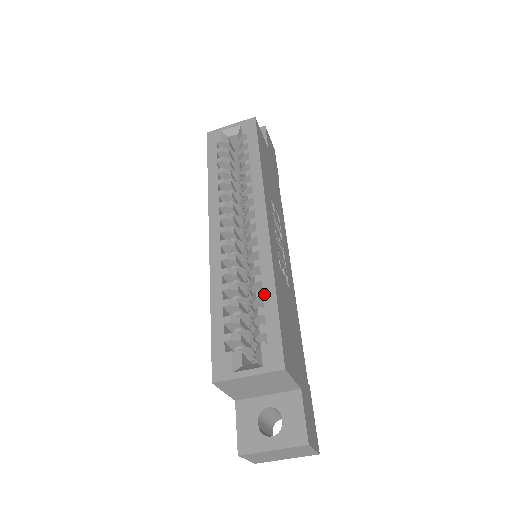
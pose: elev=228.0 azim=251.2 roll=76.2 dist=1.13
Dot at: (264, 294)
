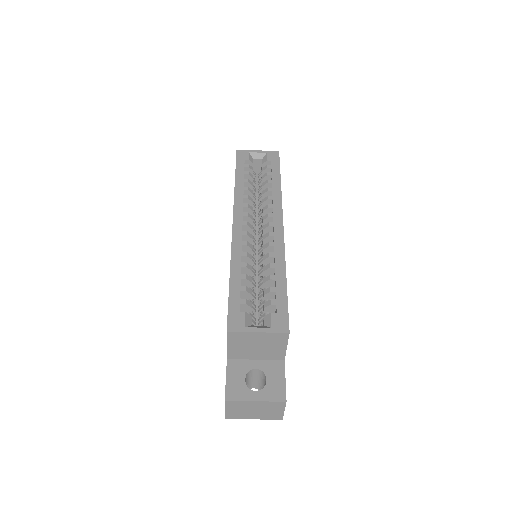
Dot at: (277, 277)
